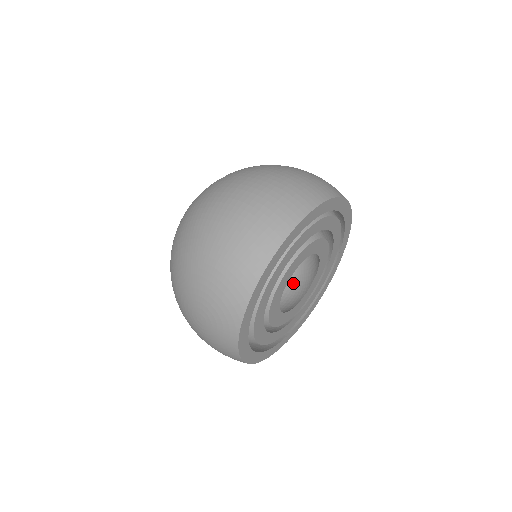
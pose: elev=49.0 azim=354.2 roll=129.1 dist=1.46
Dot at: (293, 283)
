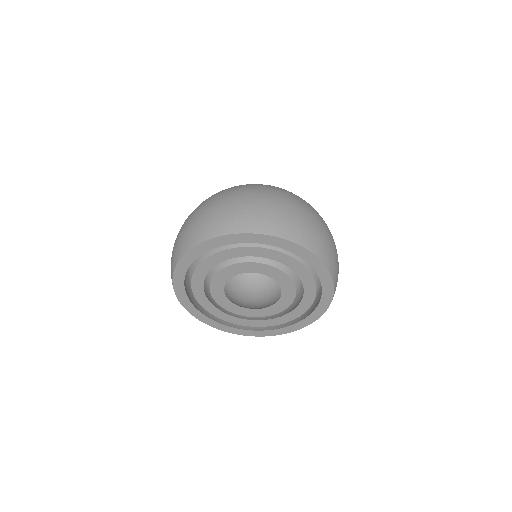
Dot at: (261, 301)
